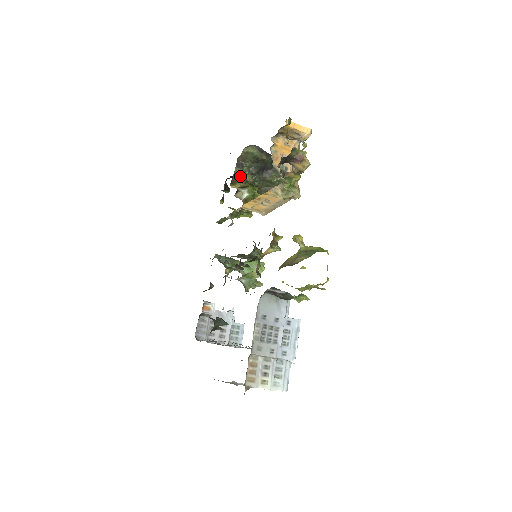
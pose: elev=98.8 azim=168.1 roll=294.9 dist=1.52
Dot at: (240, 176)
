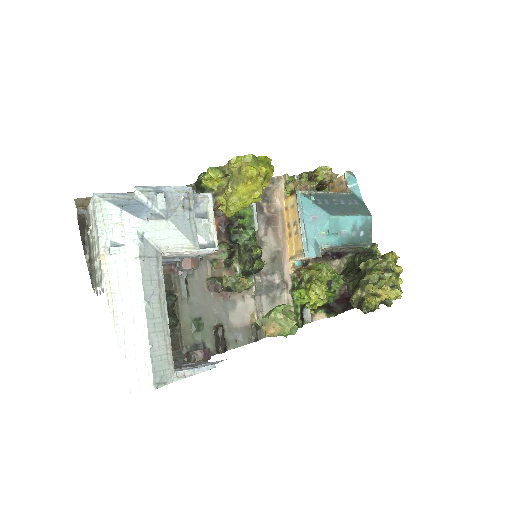
Dot at: occluded
